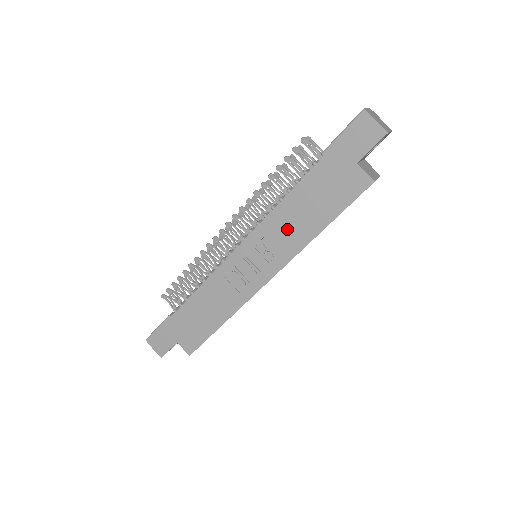
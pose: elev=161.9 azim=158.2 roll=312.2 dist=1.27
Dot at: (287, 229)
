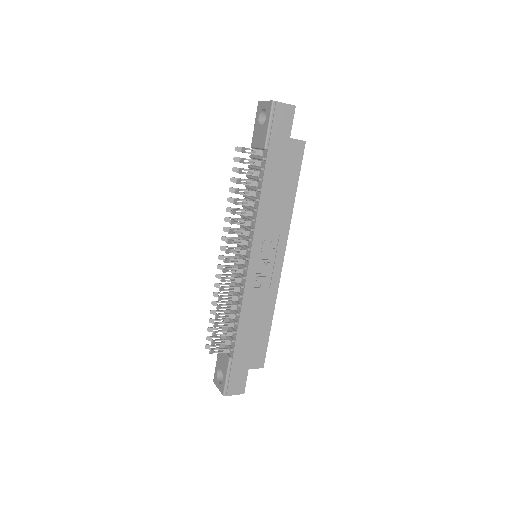
Dot at: (274, 216)
